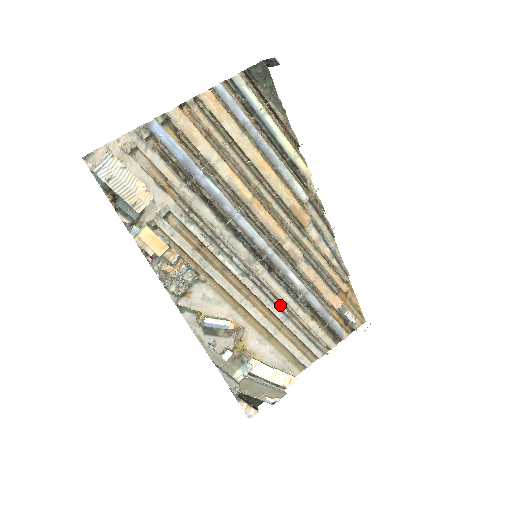
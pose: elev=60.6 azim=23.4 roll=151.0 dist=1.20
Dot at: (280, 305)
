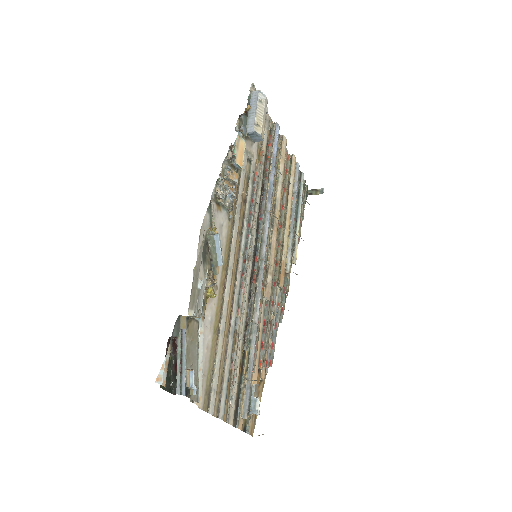
Dot at: (241, 313)
